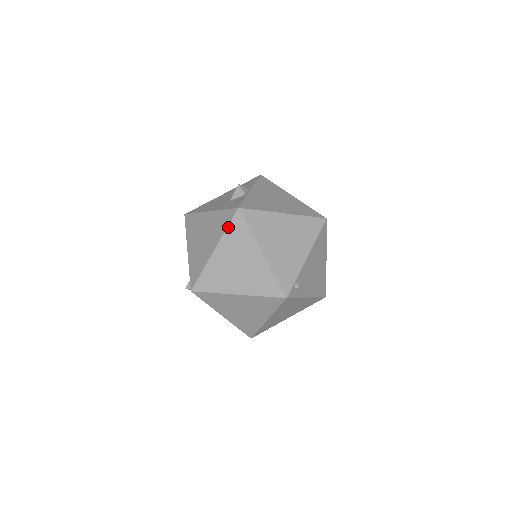
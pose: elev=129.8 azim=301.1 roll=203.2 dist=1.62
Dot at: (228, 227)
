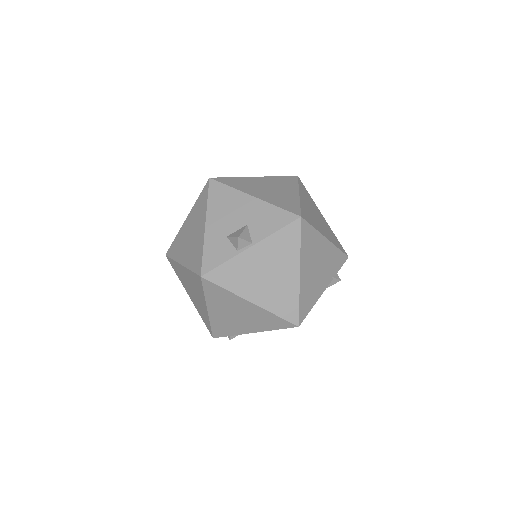
Dot at: (192, 272)
